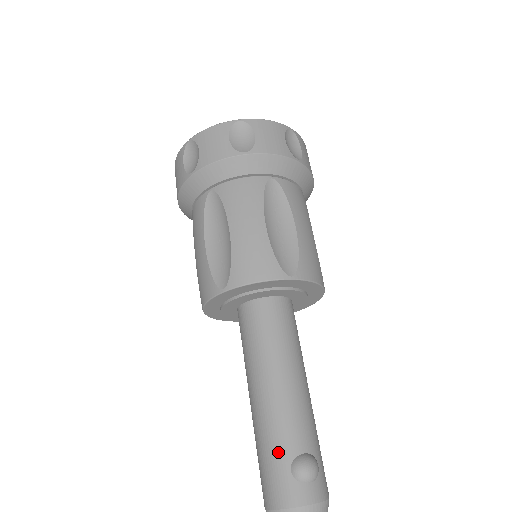
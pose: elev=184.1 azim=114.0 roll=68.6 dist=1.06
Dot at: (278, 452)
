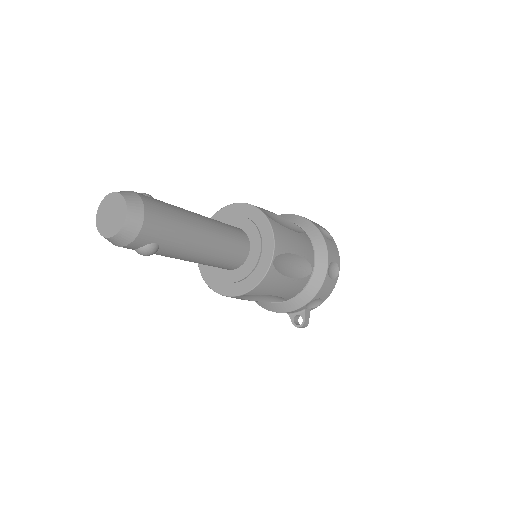
Dot at: occluded
